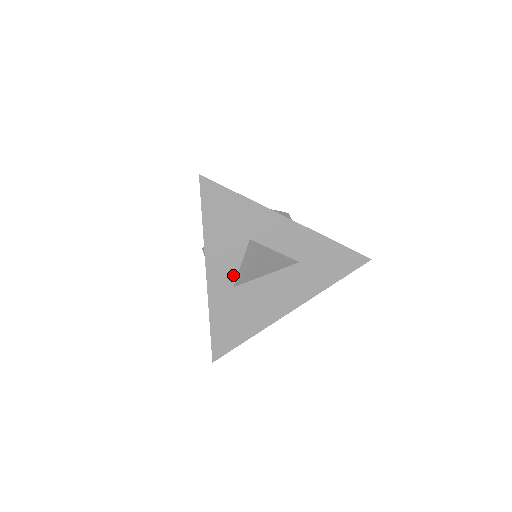
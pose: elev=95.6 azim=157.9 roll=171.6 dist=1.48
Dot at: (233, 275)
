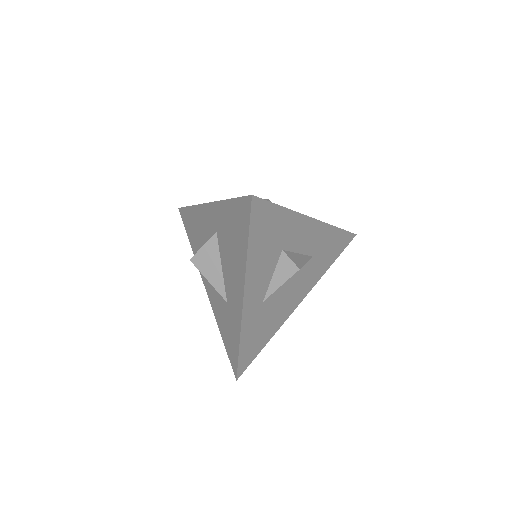
Dot at: (264, 291)
